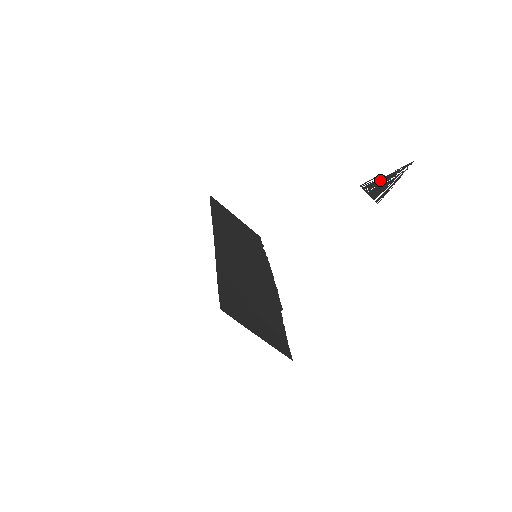
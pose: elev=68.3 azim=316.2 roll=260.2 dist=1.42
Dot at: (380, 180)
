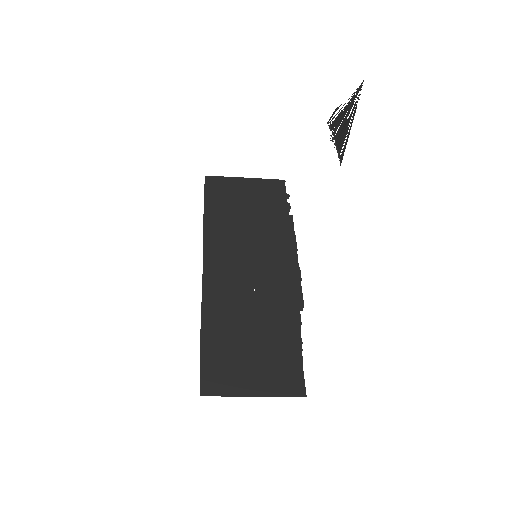
Dot at: (341, 115)
